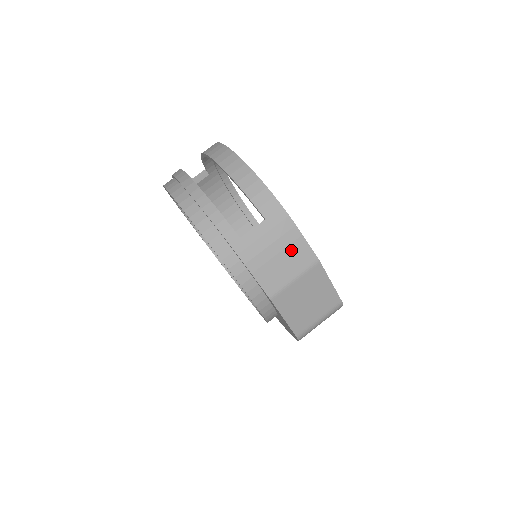
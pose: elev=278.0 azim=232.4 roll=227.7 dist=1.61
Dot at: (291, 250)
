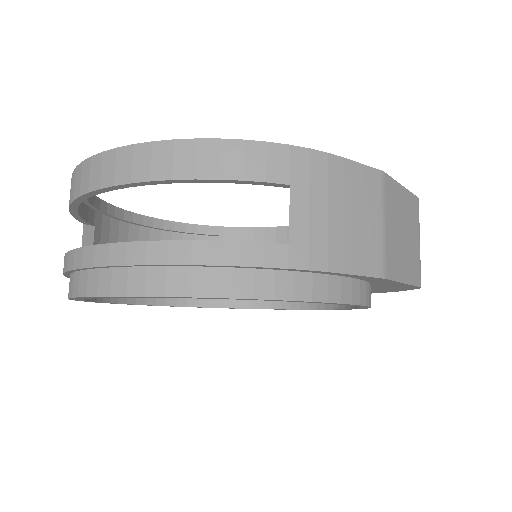
Dot at: (351, 192)
